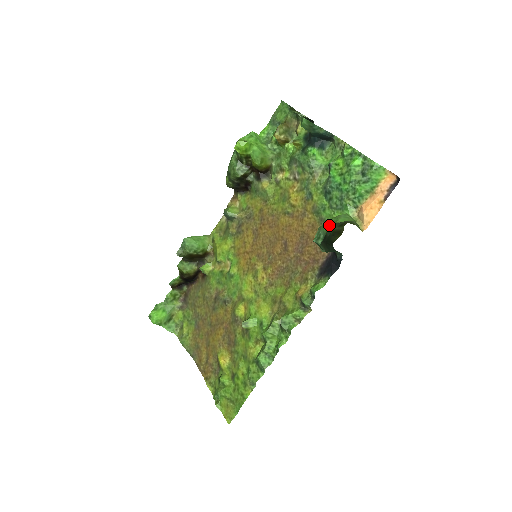
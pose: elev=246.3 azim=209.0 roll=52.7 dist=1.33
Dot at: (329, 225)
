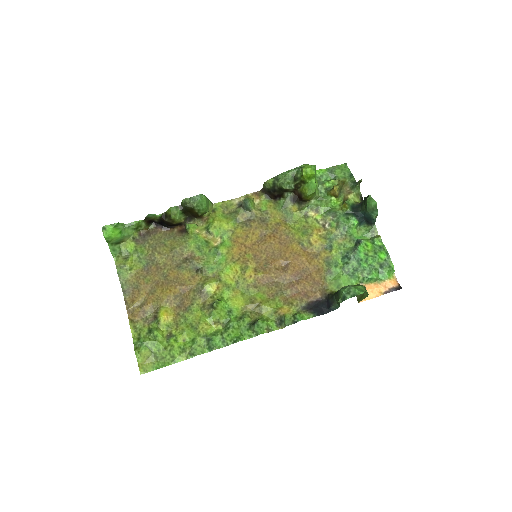
Dot at: (361, 290)
